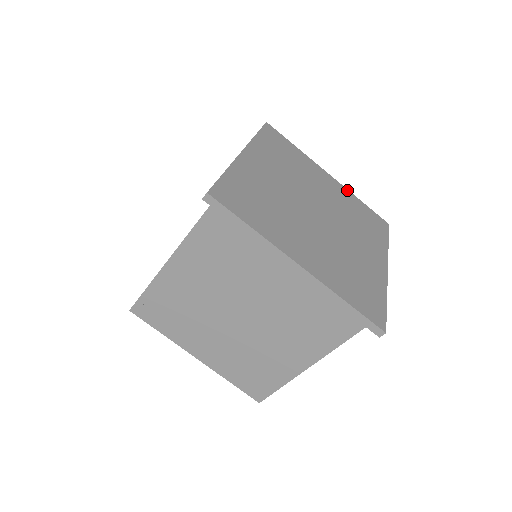
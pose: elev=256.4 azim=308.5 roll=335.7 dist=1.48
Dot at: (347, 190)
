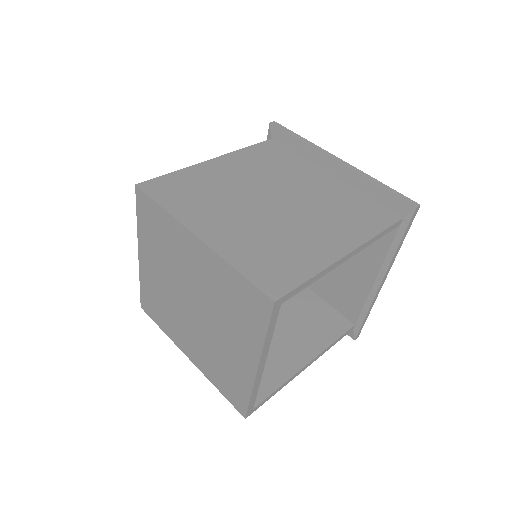
Dot at: occluded
